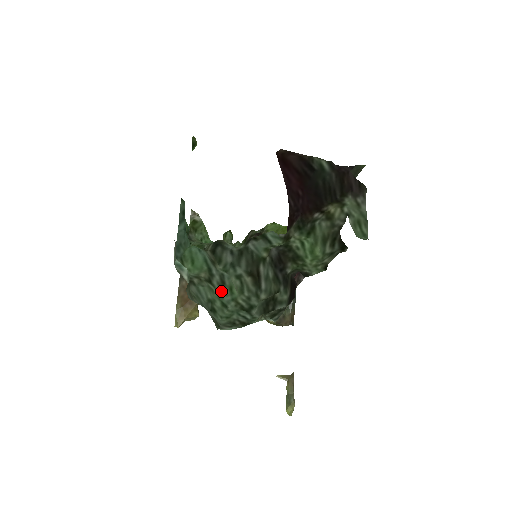
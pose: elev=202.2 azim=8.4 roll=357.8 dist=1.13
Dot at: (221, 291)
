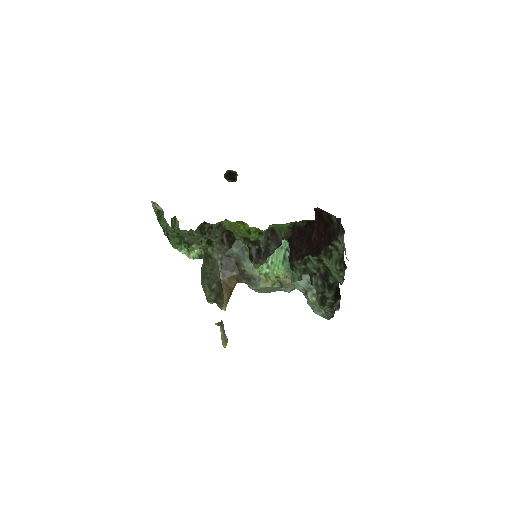
Dot at: (304, 295)
